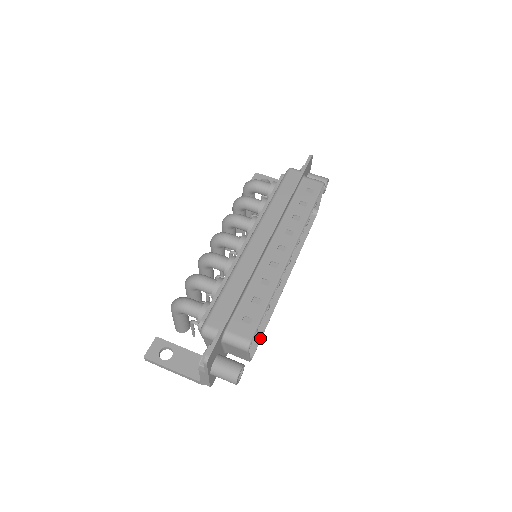
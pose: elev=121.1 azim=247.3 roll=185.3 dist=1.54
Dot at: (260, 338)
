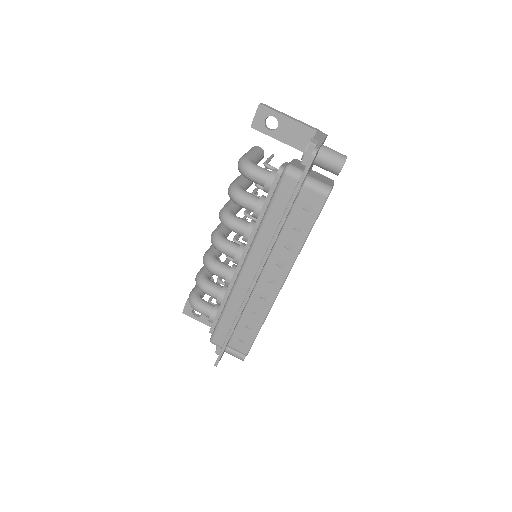
Dot at: occluded
